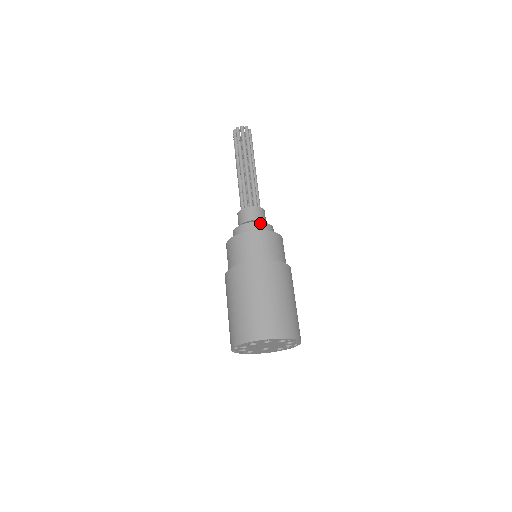
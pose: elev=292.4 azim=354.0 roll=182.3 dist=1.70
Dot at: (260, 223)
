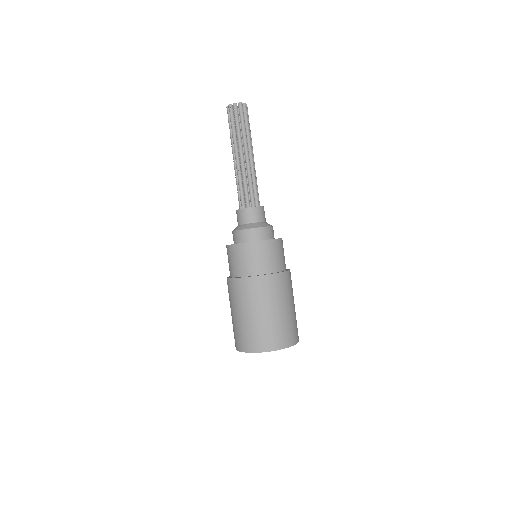
Dot at: (255, 229)
